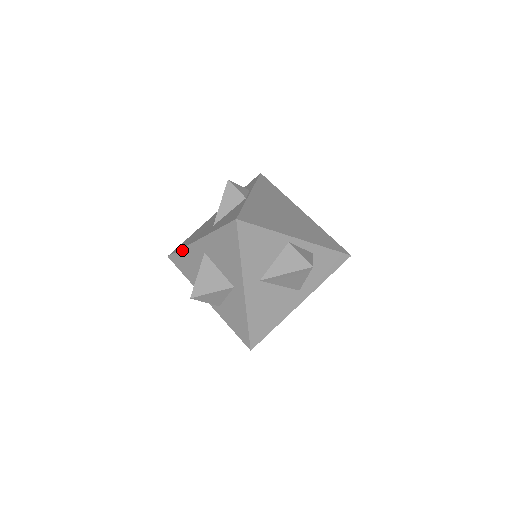
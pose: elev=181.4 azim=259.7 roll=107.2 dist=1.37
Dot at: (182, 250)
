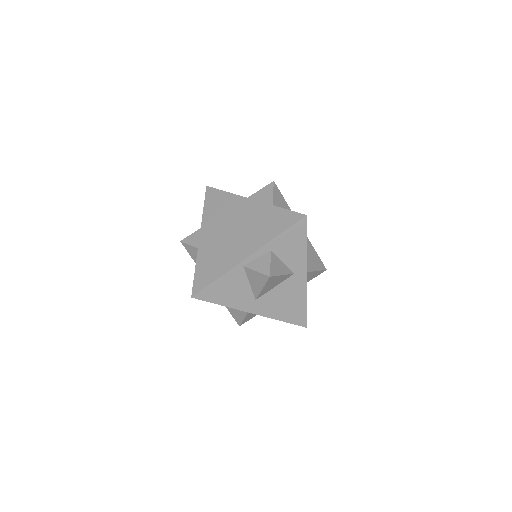
Dot at: occluded
